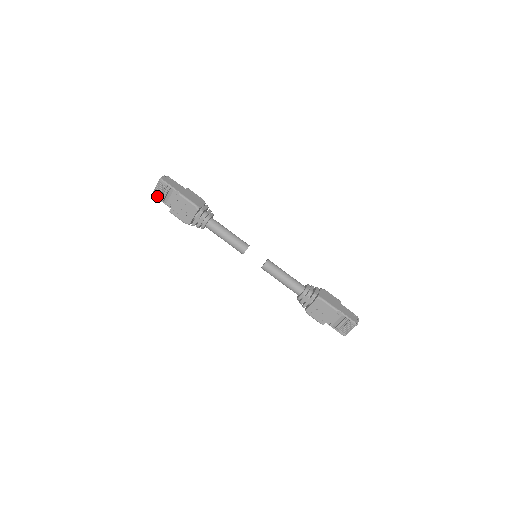
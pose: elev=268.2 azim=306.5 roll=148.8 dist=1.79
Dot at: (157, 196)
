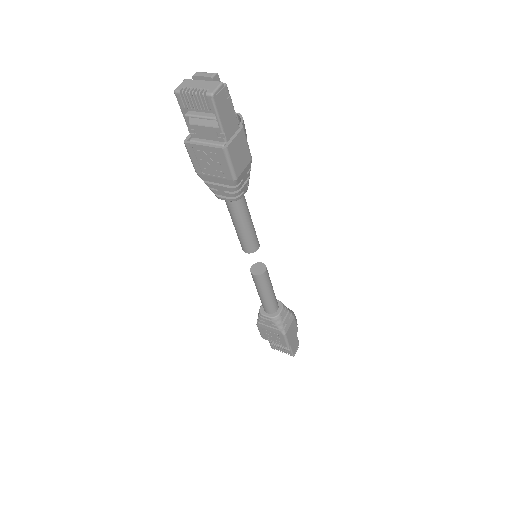
Dot at: (181, 102)
